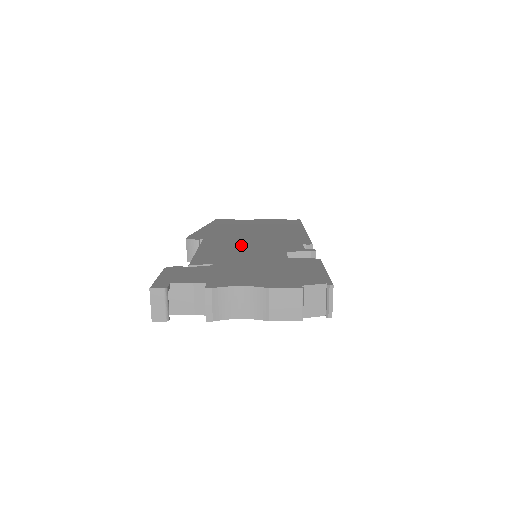
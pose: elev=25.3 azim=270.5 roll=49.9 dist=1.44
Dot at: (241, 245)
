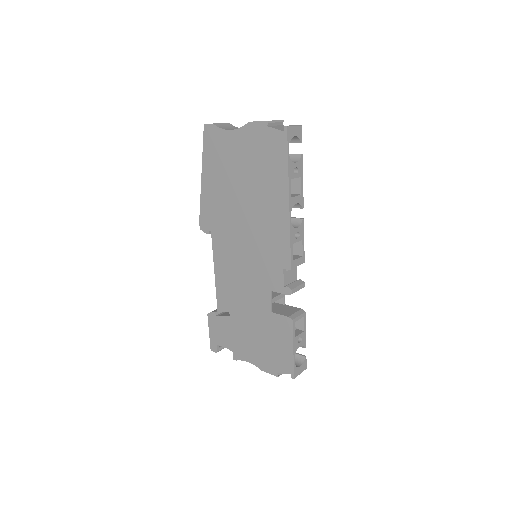
Dot at: (239, 263)
